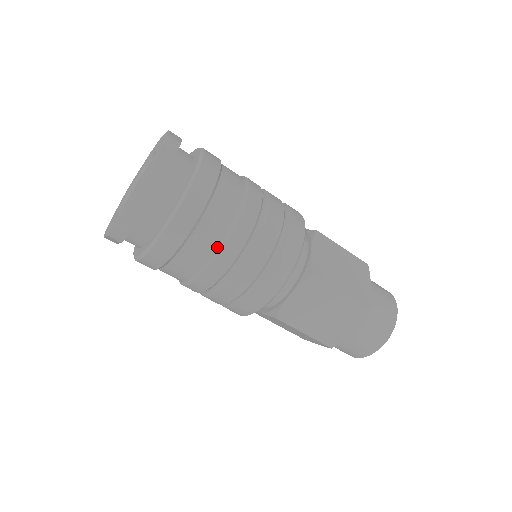
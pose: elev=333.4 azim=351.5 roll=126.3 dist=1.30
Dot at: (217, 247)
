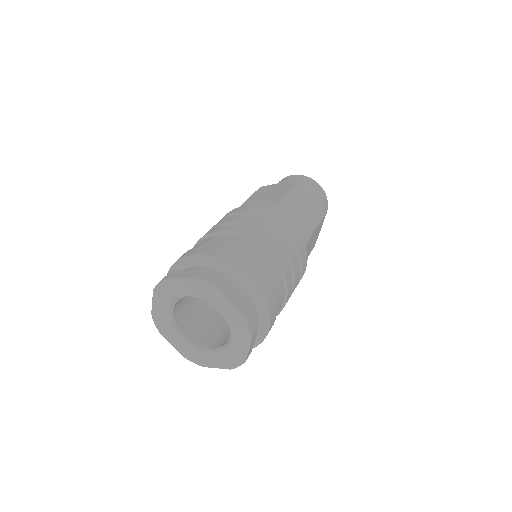
Dot at: (284, 299)
